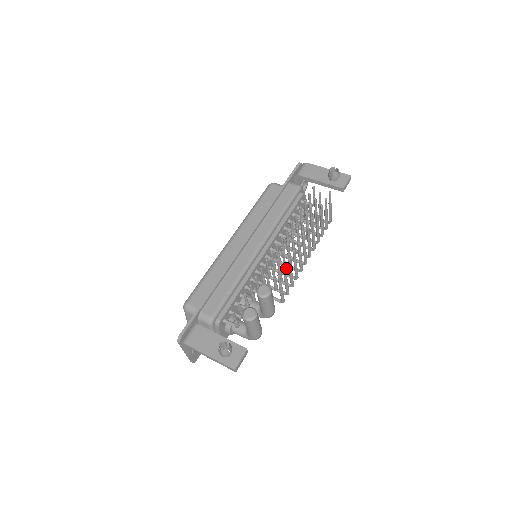
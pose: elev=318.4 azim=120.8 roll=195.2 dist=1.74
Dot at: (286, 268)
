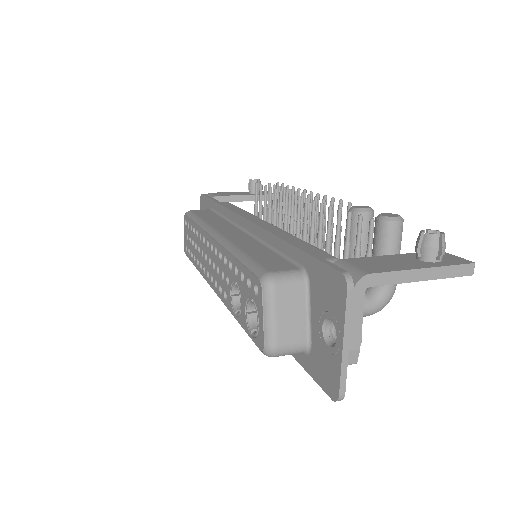
Dot at: (315, 239)
